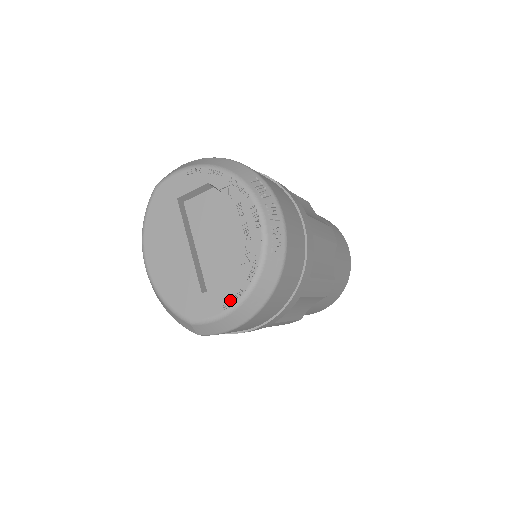
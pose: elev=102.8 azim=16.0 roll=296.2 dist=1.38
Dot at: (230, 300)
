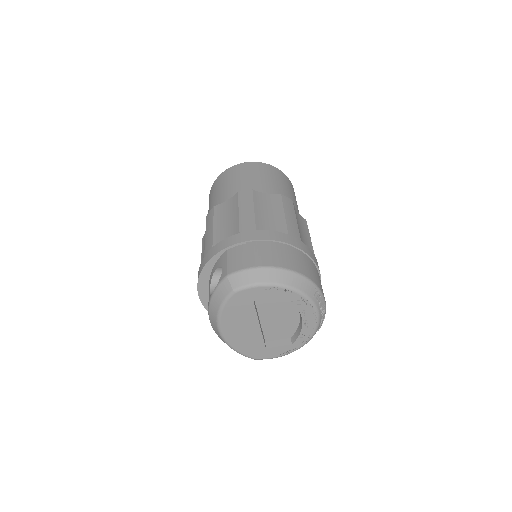
Dot at: (286, 352)
